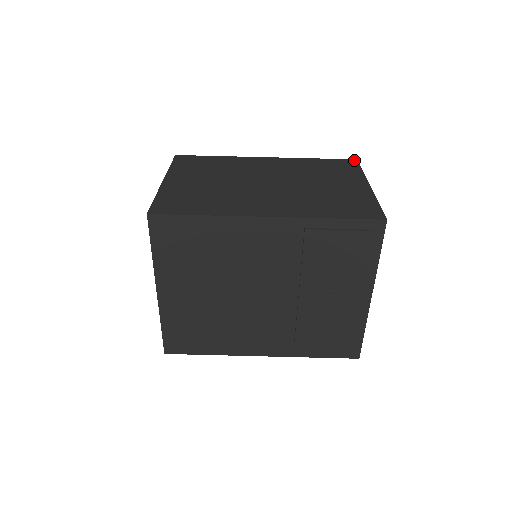
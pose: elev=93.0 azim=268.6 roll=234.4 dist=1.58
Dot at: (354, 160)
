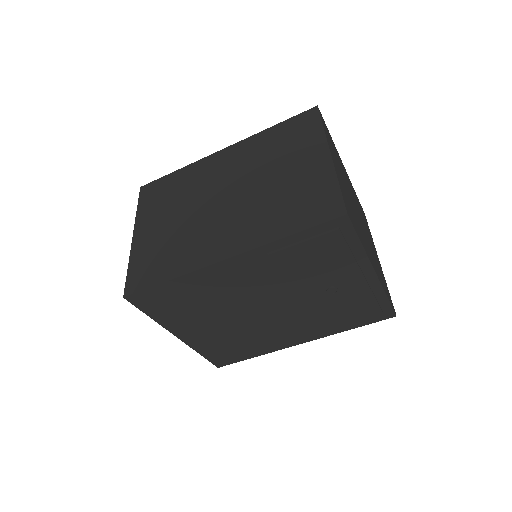
Dot at: (314, 109)
